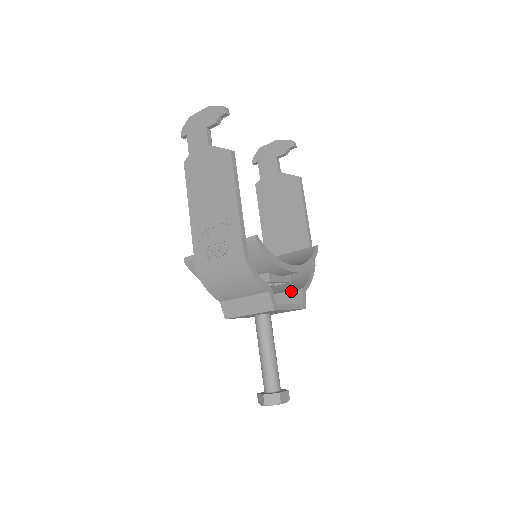
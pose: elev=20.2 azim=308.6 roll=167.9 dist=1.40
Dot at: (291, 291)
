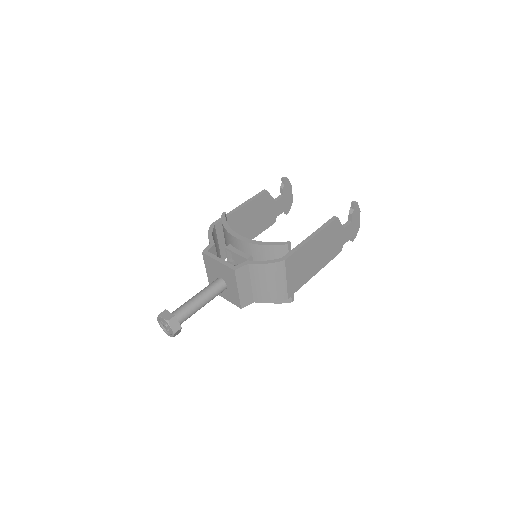
Dot at: occluded
